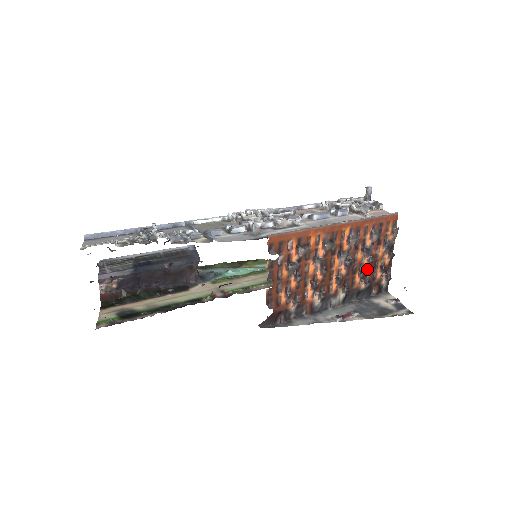
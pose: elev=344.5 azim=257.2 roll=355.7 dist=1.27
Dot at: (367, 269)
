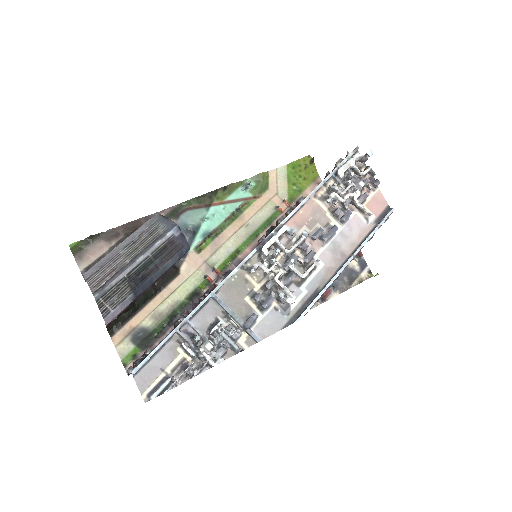
Dot at: occluded
